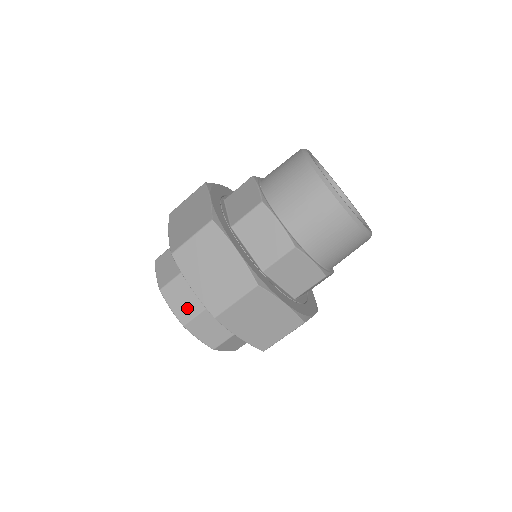
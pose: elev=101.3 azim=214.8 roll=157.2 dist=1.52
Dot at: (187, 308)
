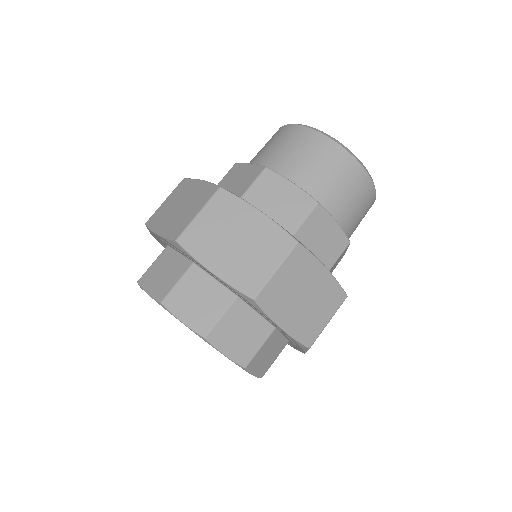
Dot at: (205, 313)
